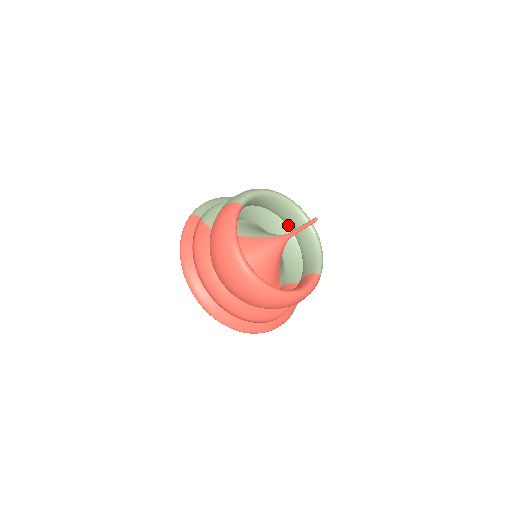
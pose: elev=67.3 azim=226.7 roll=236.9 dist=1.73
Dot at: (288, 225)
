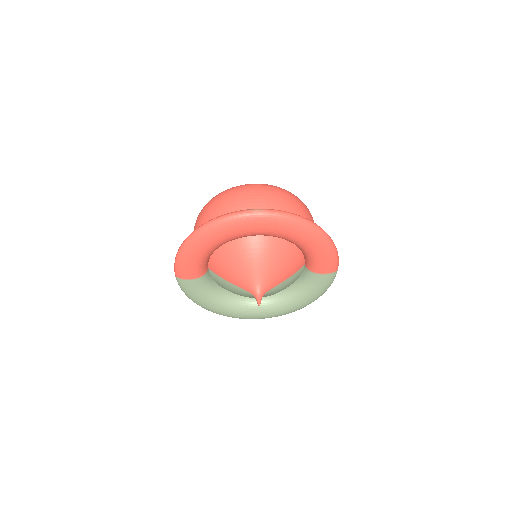
Dot at: occluded
